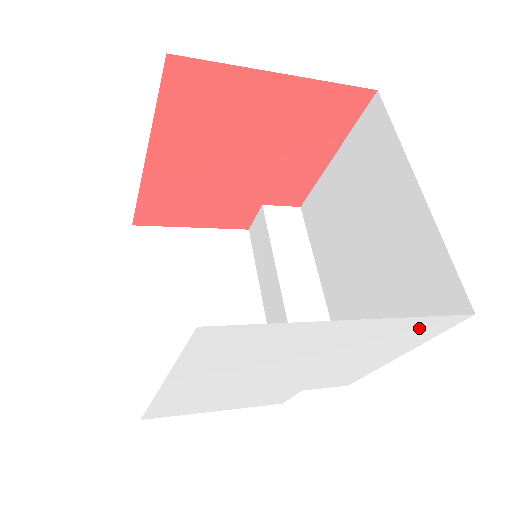
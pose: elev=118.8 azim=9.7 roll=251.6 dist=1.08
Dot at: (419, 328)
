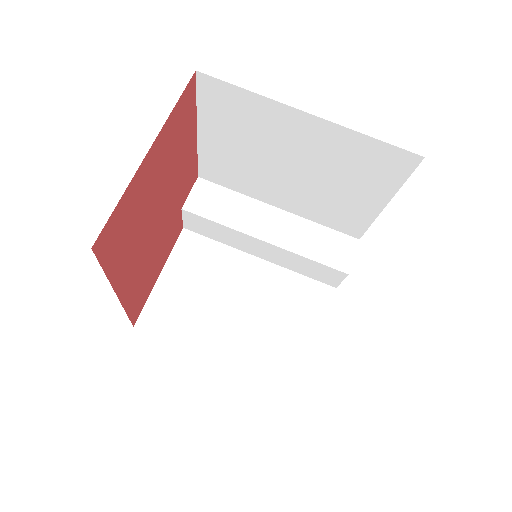
Dot at: occluded
